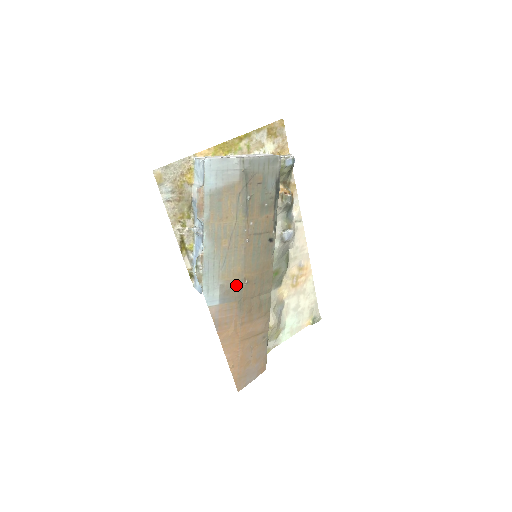
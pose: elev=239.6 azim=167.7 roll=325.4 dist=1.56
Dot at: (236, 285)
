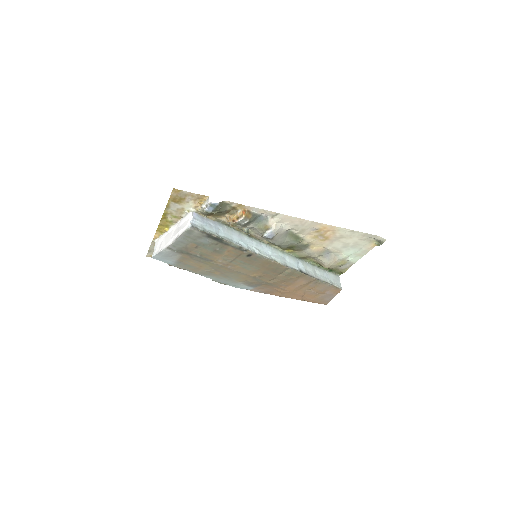
Dot at: (253, 280)
